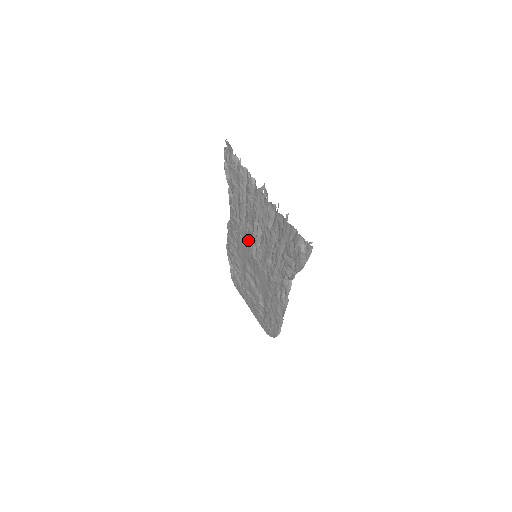
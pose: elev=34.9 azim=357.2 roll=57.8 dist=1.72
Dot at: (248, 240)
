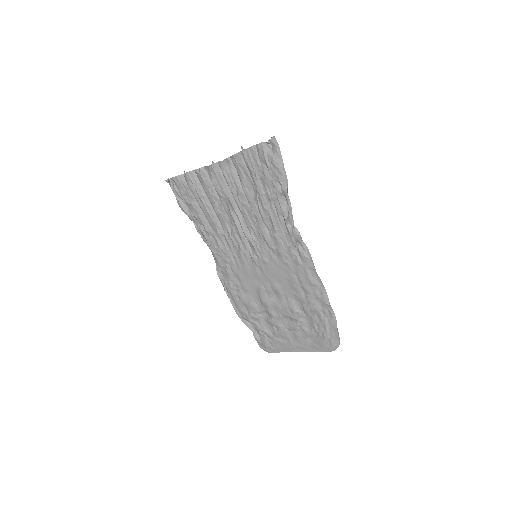
Dot at: (239, 249)
